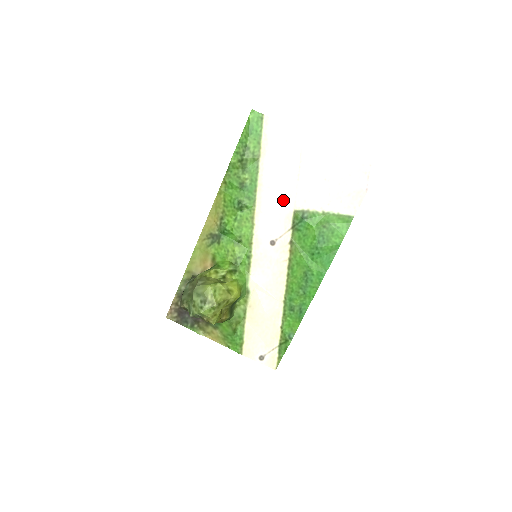
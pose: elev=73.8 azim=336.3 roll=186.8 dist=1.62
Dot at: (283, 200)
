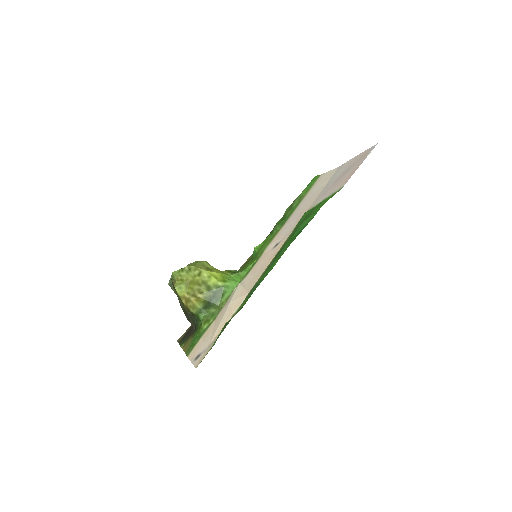
Dot at: (301, 212)
